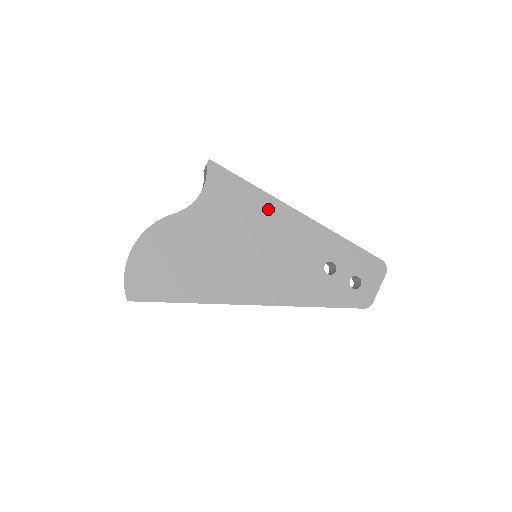
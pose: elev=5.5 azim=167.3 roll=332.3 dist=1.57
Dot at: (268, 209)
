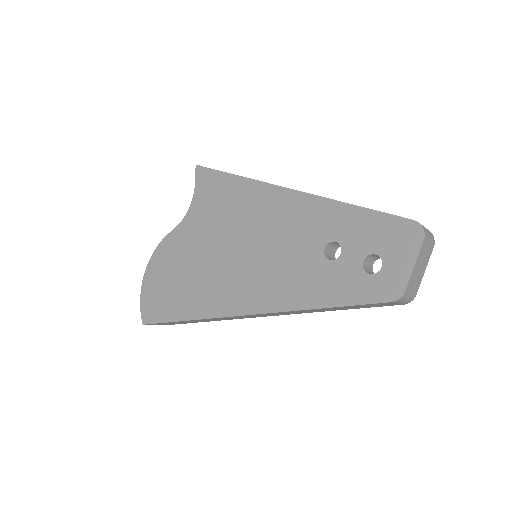
Dot at: (253, 197)
